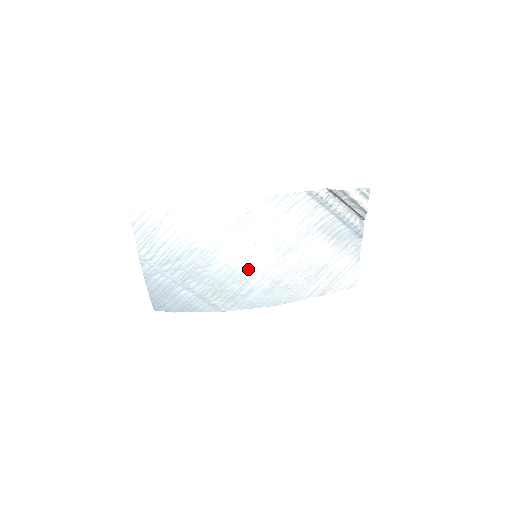
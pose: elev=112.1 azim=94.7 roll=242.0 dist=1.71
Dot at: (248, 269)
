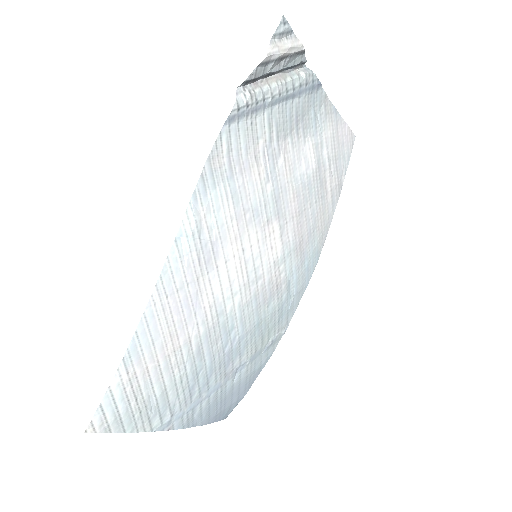
Dot at: (265, 277)
